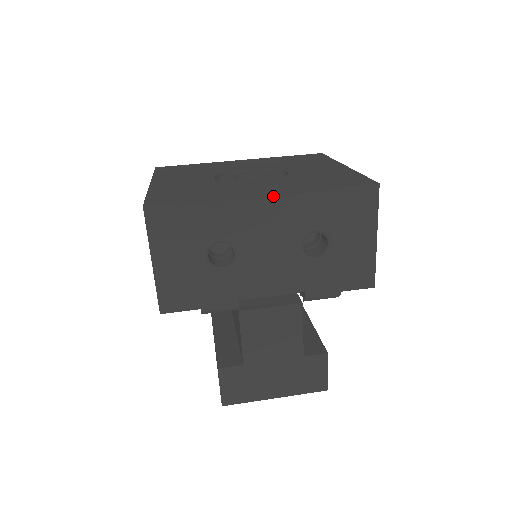
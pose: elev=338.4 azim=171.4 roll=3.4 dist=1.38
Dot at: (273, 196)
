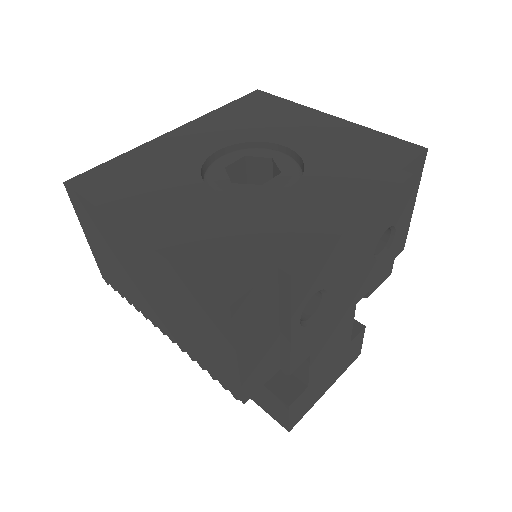
Dot at: (364, 214)
